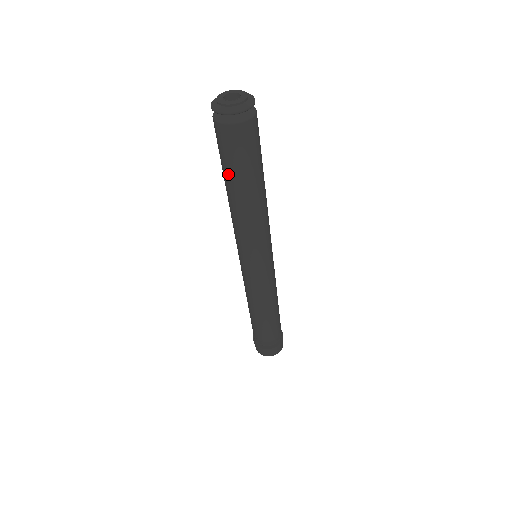
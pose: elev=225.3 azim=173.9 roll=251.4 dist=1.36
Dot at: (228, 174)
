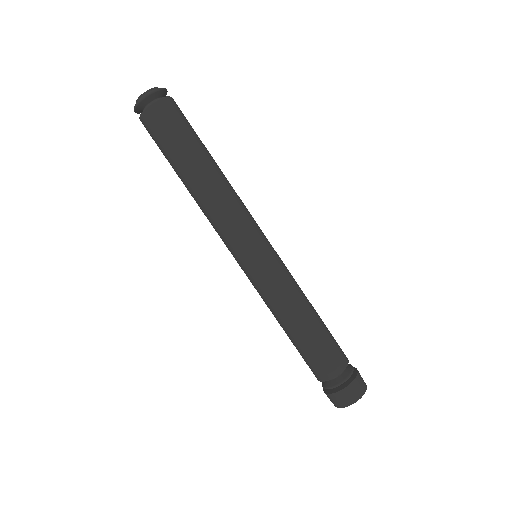
Dot at: (173, 159)
